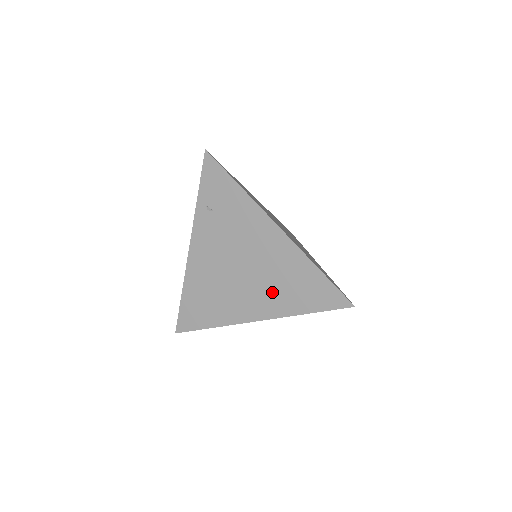
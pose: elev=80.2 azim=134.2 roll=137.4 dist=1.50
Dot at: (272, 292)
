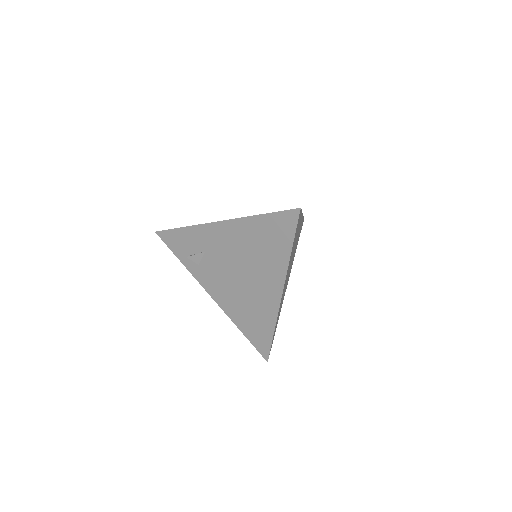
Dot at: occluded
